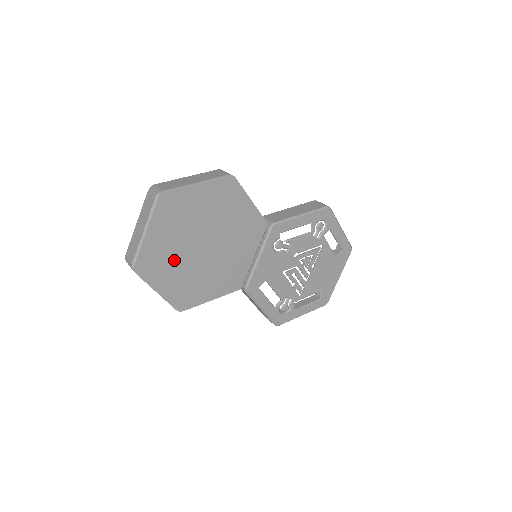
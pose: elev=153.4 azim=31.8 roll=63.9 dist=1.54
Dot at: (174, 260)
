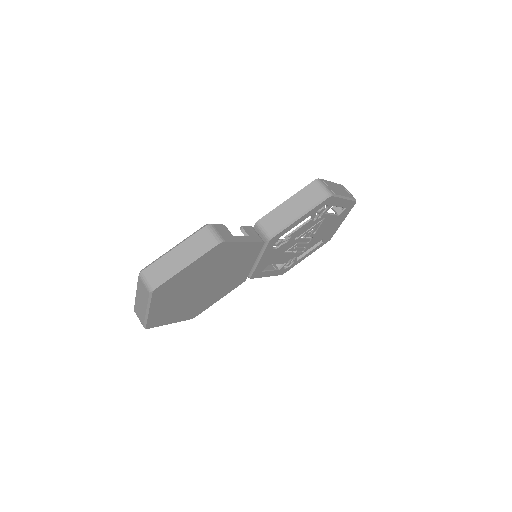
Dot at: (180, 306)
